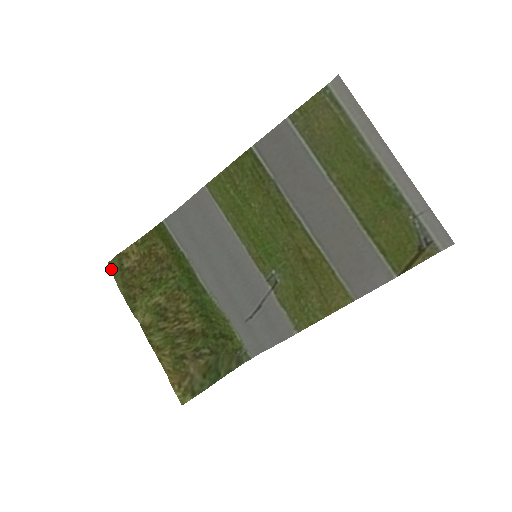
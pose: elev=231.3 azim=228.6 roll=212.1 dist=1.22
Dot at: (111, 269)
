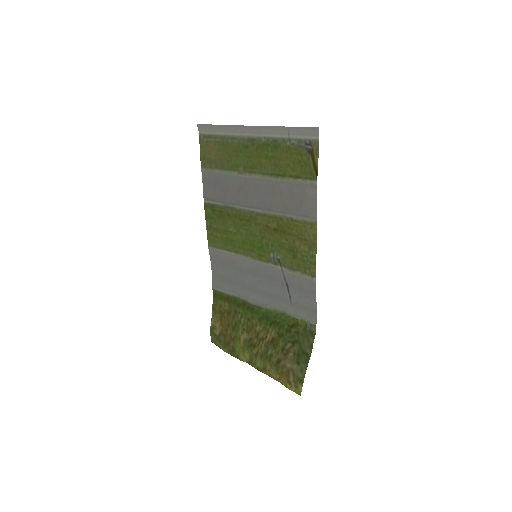
Dot at: occluded
